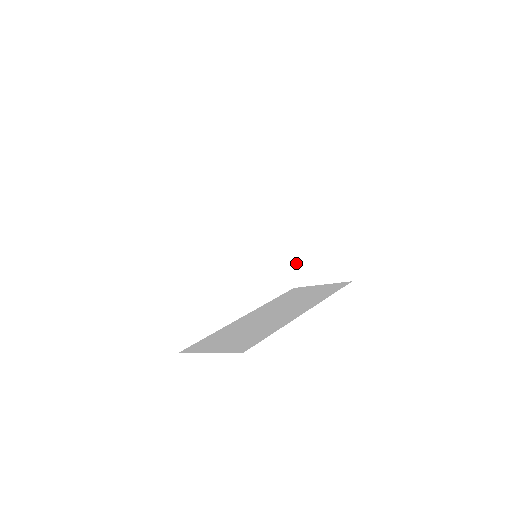
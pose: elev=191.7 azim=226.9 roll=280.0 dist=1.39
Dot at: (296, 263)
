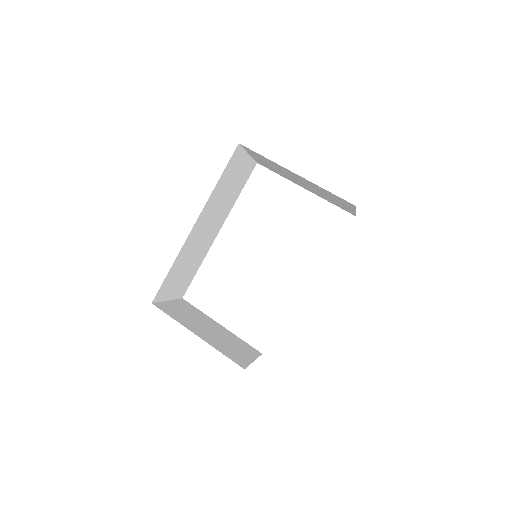
Dot at: occluded
